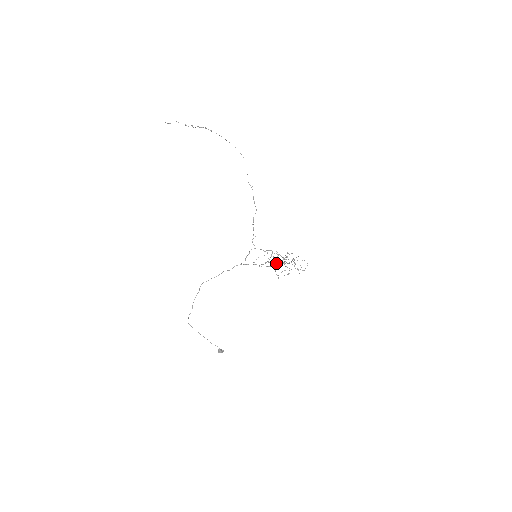
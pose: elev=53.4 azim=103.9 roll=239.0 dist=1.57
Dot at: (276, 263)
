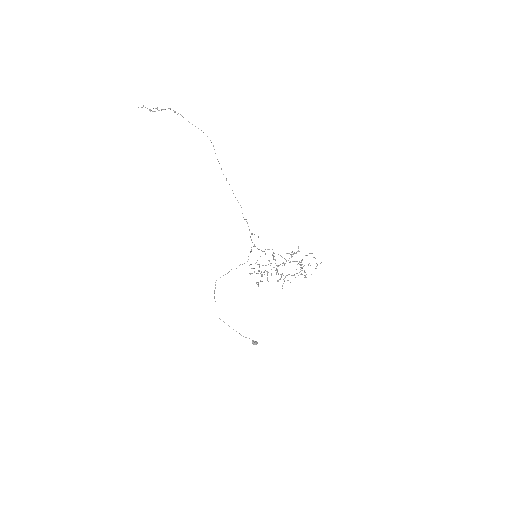
Dot at: (277, 266)
